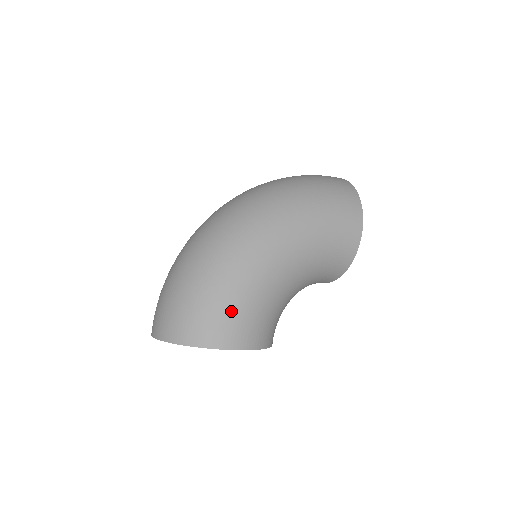
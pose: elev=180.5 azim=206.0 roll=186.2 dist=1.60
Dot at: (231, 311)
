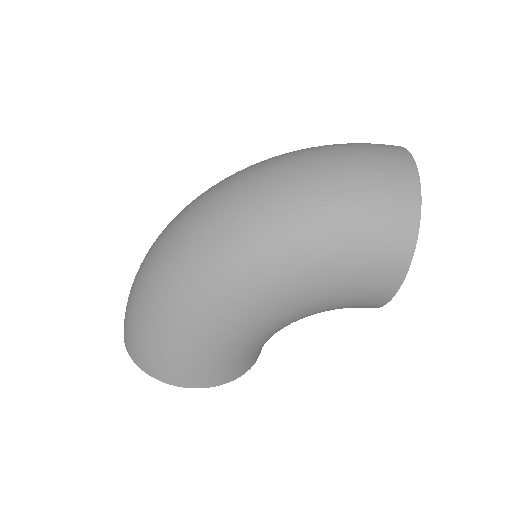
Dot at: (181, 356)
